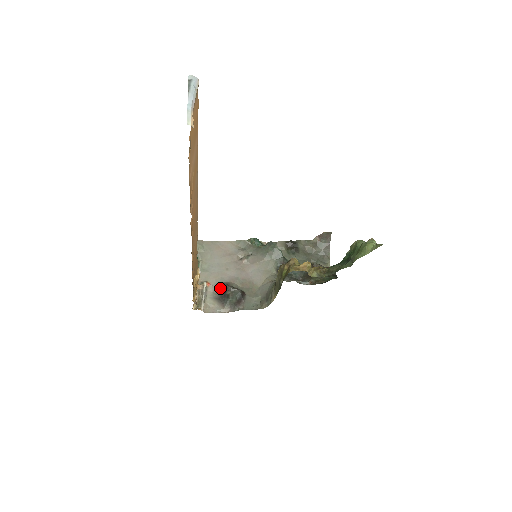
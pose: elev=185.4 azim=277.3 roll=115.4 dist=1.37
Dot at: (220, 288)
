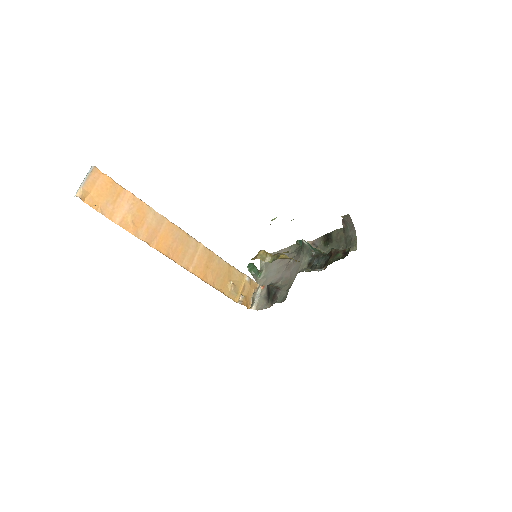
Dot at: (267, 289)
